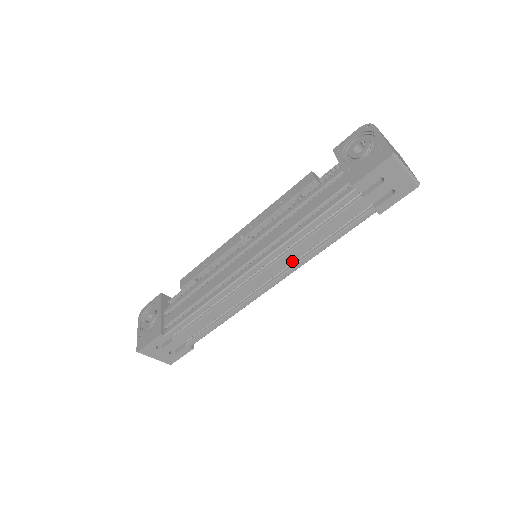
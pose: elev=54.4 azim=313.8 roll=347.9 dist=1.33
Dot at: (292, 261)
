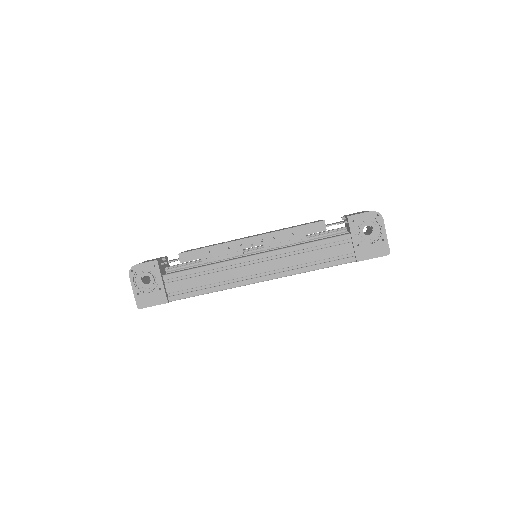
Dot at: occluded
